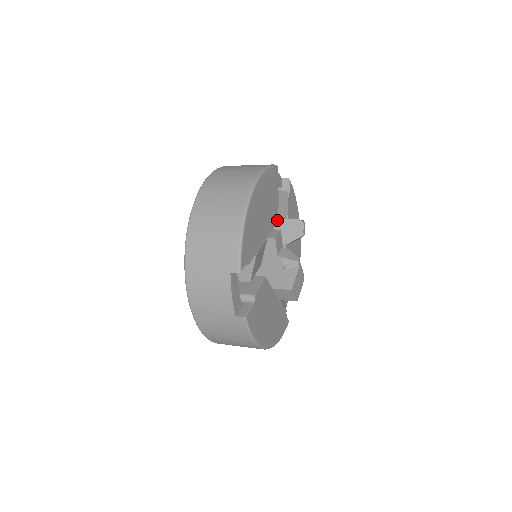
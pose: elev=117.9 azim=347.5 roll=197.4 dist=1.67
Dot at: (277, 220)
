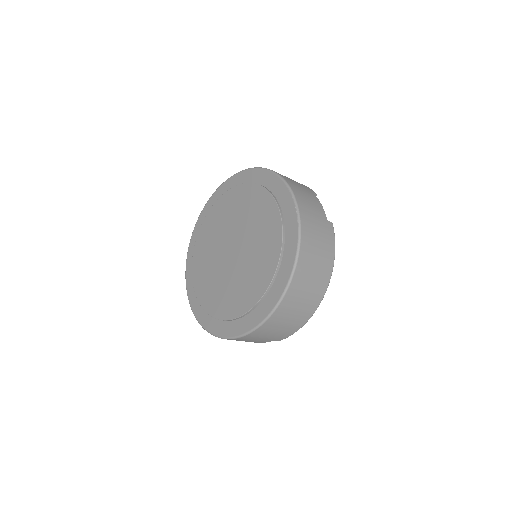
Dot at: occluded
